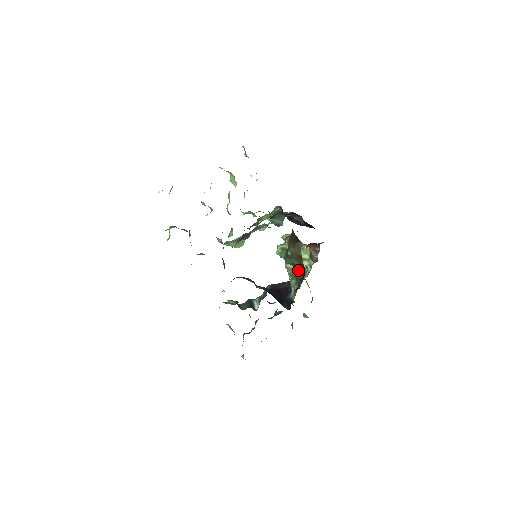
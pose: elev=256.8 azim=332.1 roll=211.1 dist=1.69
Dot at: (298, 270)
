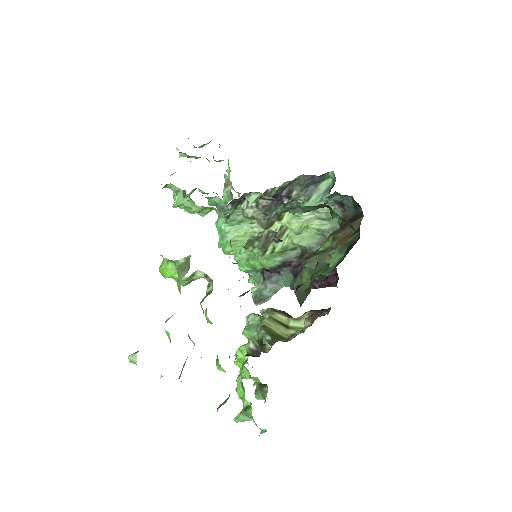
Dot at: (324, 270)
